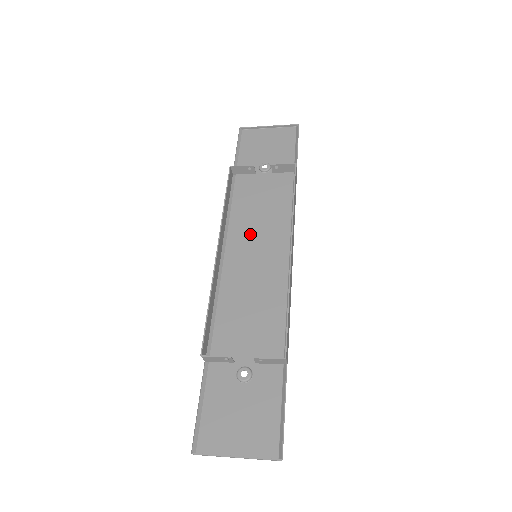
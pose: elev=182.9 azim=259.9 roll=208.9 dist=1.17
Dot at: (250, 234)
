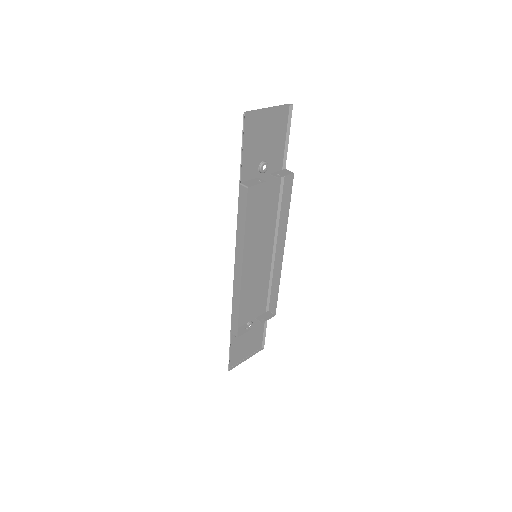
Dot at: (252, 239)
